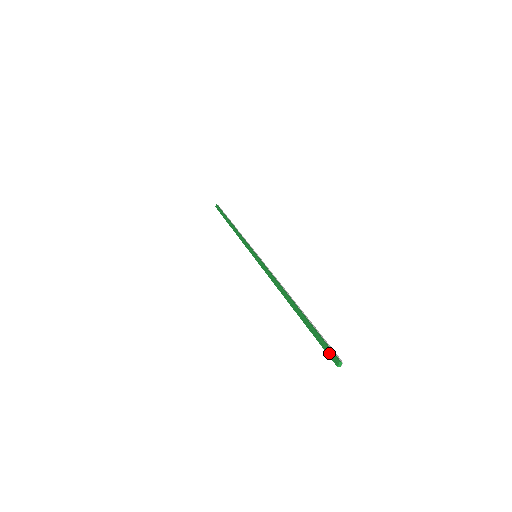
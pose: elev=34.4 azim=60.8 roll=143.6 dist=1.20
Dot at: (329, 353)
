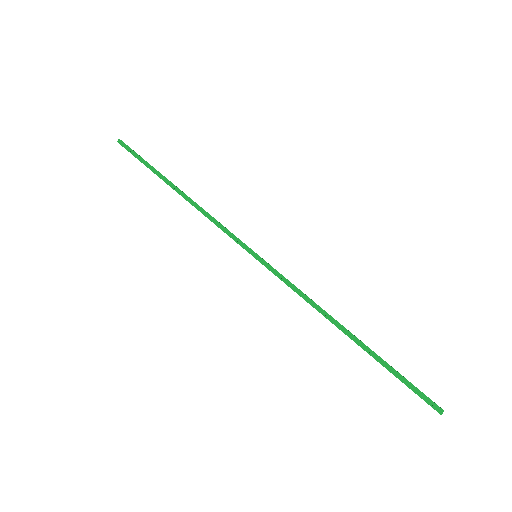
Dot at: (427, 401)
